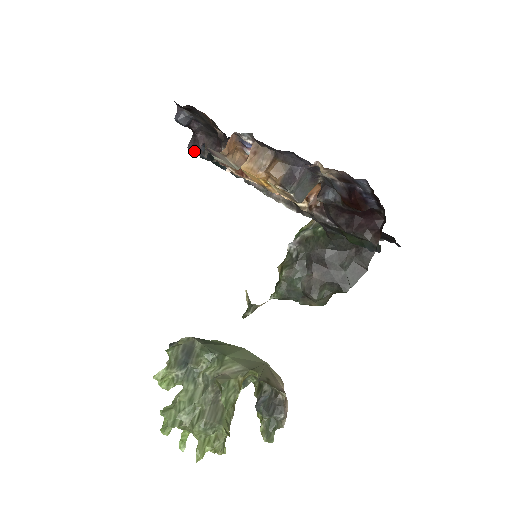
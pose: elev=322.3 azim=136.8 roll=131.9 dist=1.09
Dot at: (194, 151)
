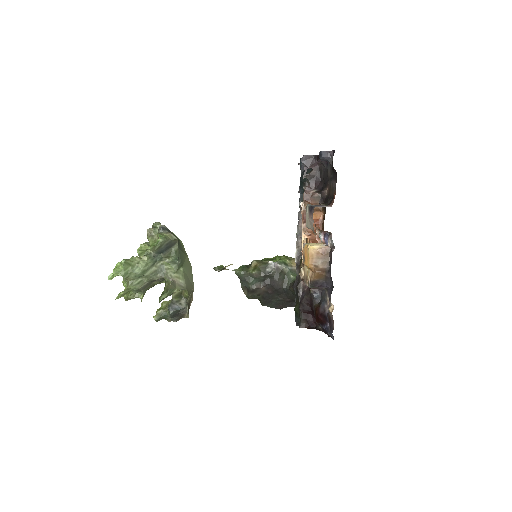
Dot at: (304, 164)
